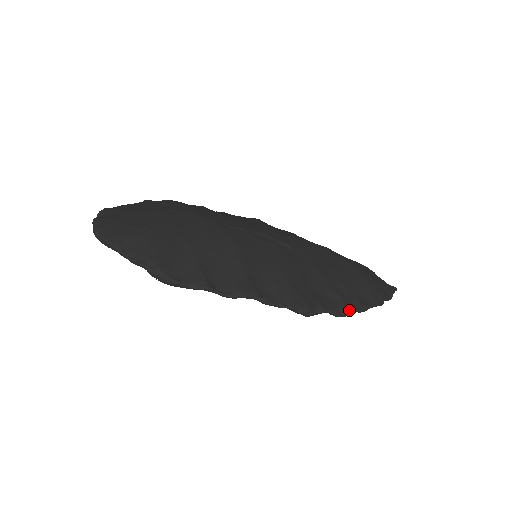
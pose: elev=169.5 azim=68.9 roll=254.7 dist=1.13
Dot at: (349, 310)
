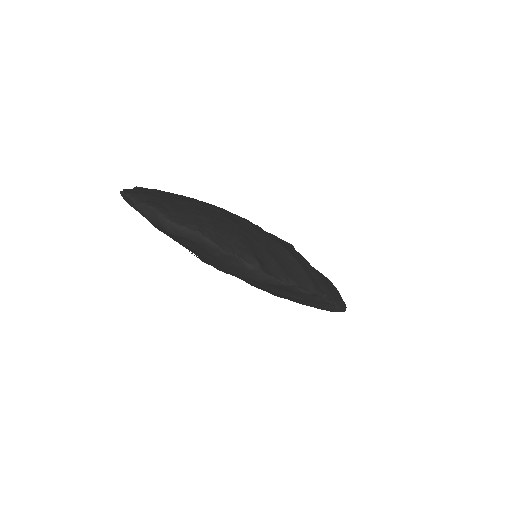
Dot at: (345, 306)
